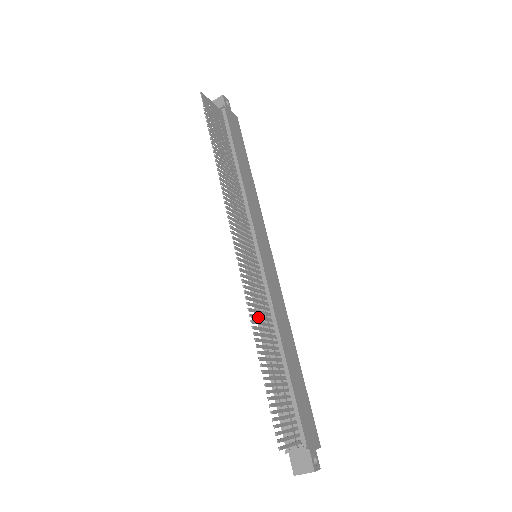
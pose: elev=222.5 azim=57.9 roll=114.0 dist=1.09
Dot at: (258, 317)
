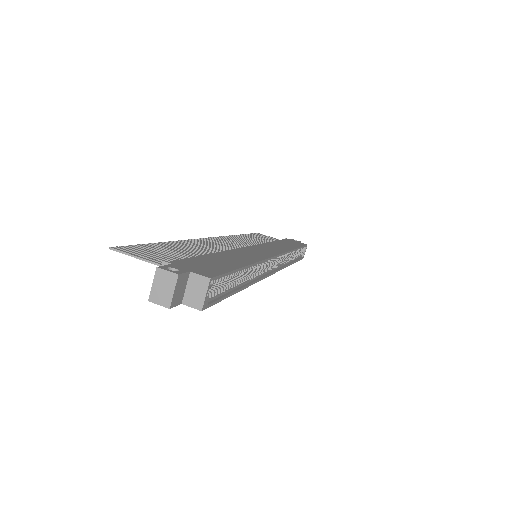
Dot at: (198, 245)
